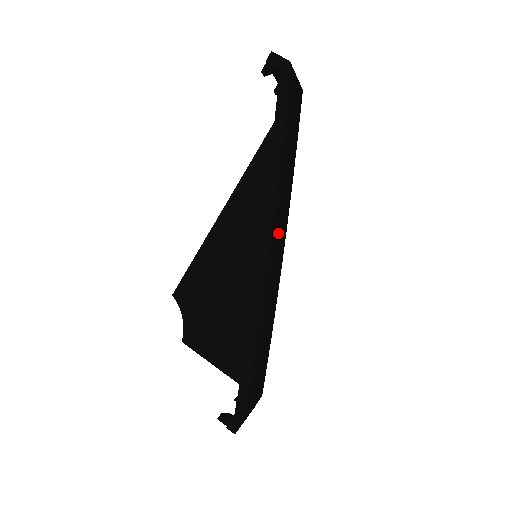
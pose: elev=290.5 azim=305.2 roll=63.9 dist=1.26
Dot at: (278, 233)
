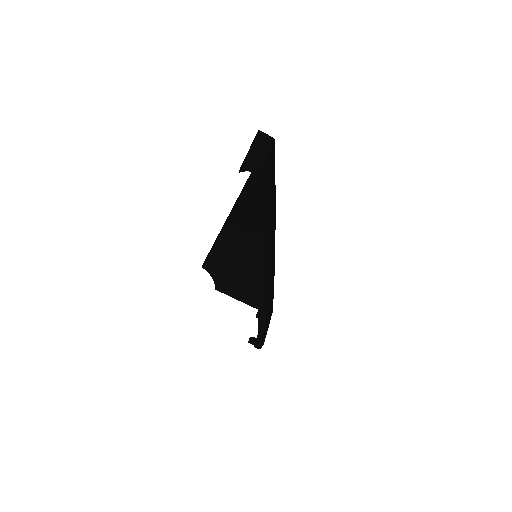
Dot at: (269, 253)
